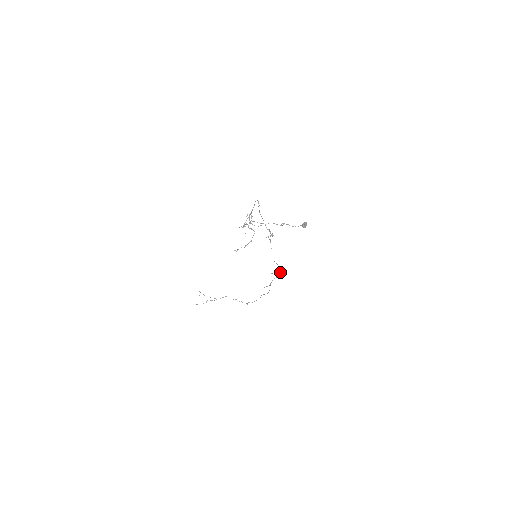
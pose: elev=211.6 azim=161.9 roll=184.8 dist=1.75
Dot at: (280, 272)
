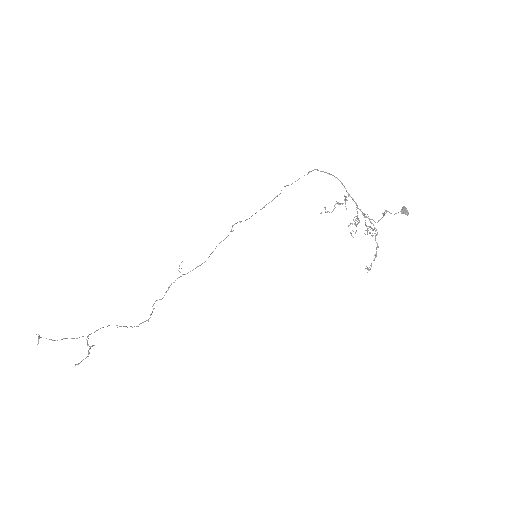
Dot at: occluded
